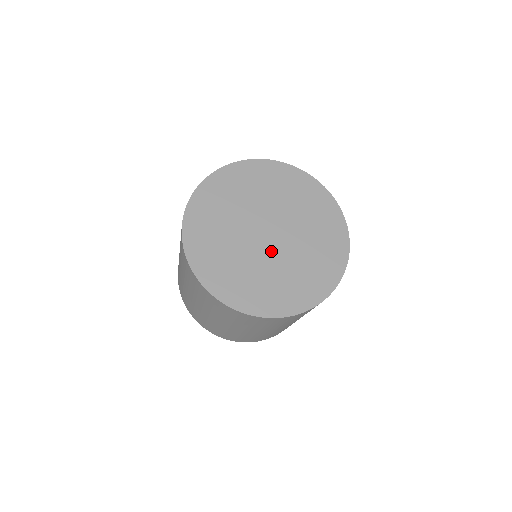
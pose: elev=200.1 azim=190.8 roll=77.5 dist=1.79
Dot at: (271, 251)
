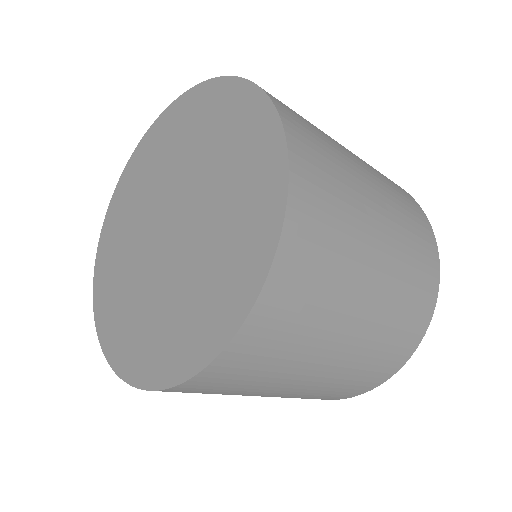
Dot at: (173, 254)
